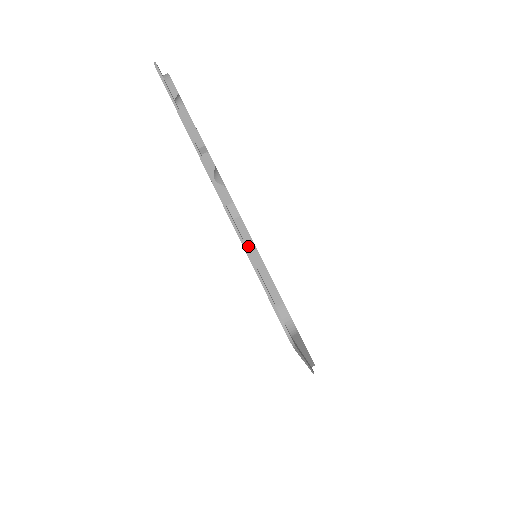
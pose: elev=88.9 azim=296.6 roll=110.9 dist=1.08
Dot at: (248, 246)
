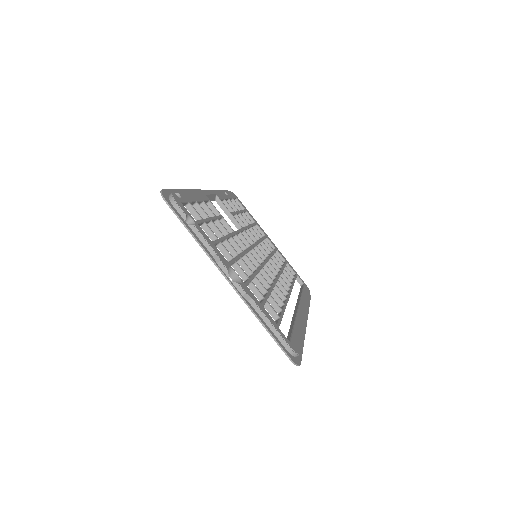
Dot at: (261, 317)
